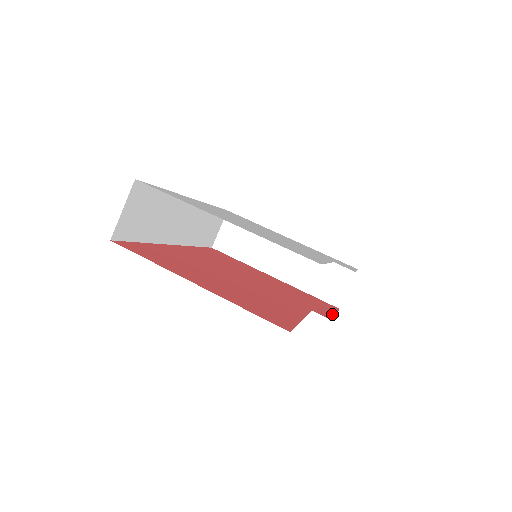
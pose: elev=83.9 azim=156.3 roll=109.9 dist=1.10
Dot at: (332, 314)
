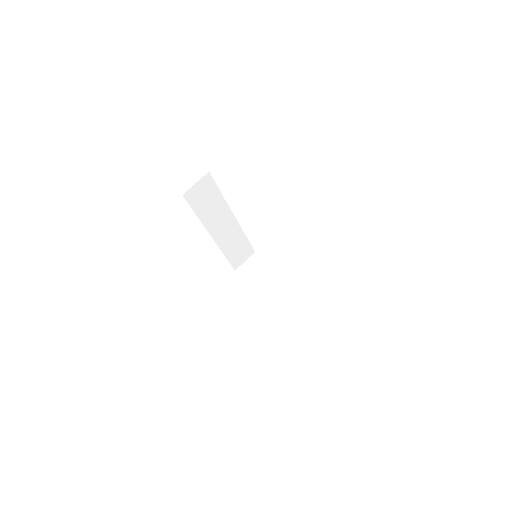
Dot at: occluded
